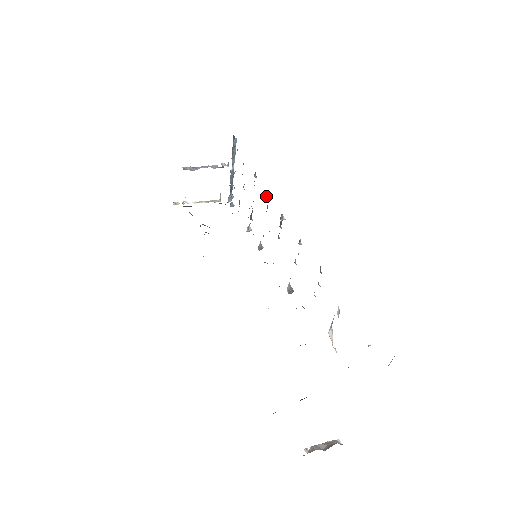
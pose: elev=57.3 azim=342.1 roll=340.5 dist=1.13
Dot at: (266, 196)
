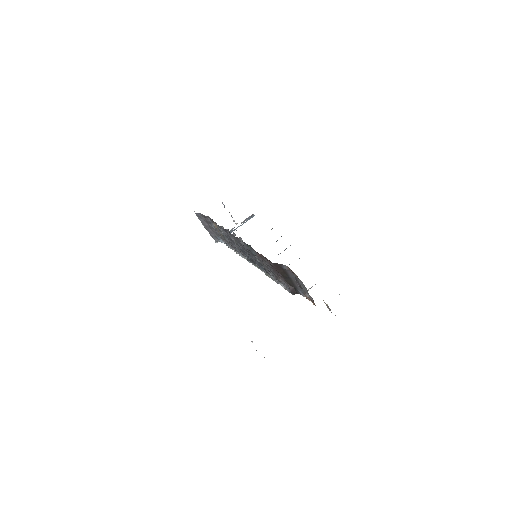
Dot at: occluded
